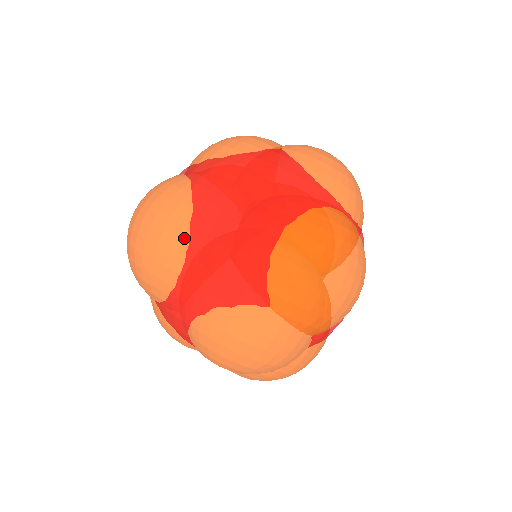
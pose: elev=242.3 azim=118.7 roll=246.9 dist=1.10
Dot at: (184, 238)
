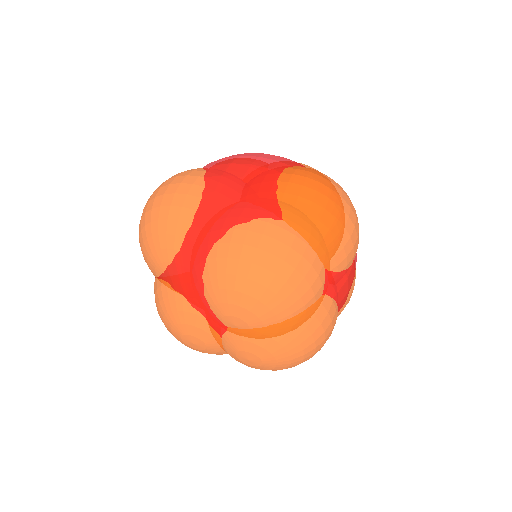
Dot at: (200, 184)
